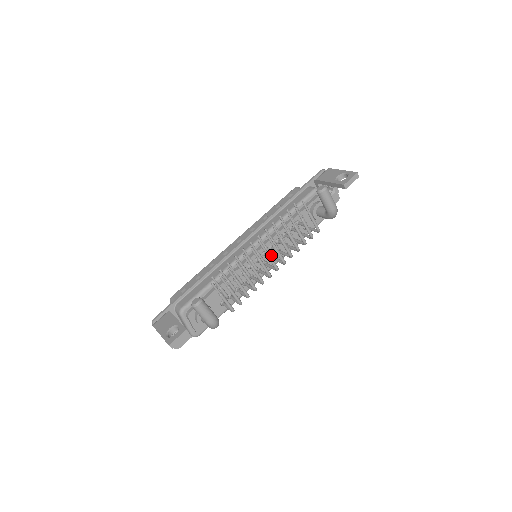
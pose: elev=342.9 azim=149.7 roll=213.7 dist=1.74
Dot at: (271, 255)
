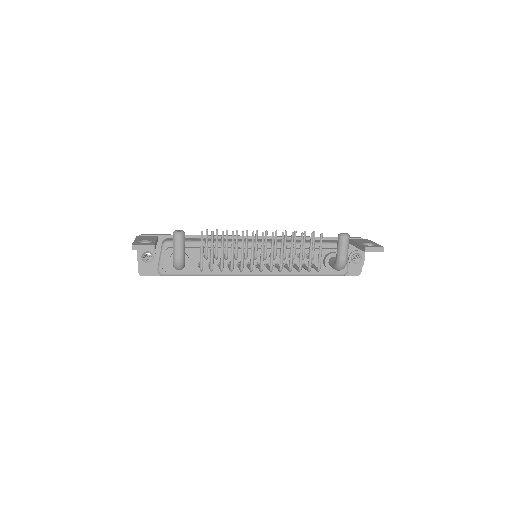
Dot at: (266, 256)
